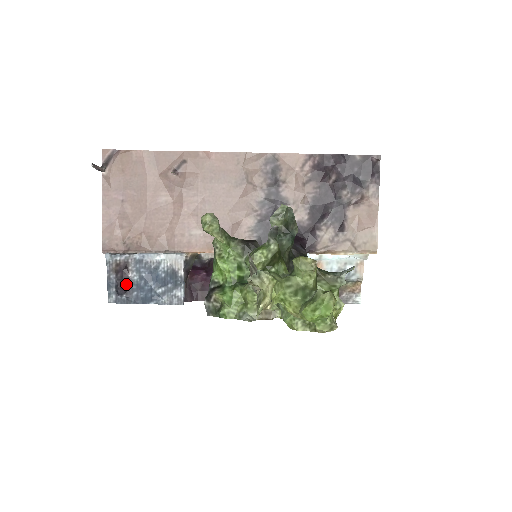
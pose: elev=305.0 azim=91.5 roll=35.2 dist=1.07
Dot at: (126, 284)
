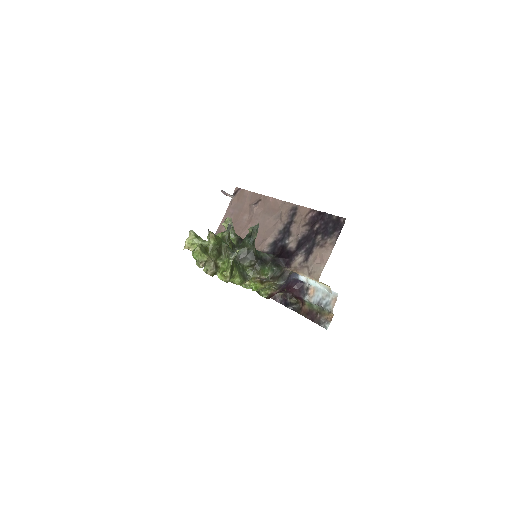
Dot at: occluded
